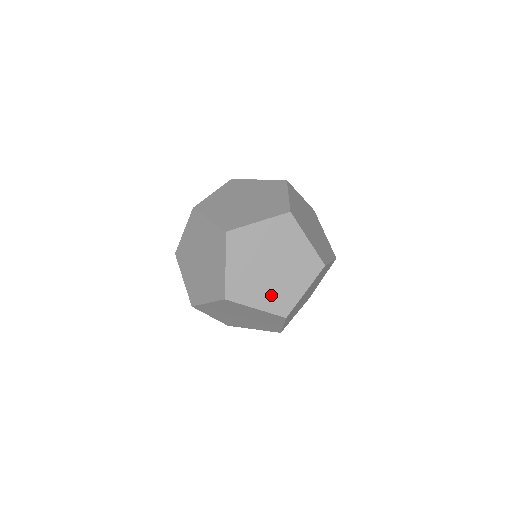
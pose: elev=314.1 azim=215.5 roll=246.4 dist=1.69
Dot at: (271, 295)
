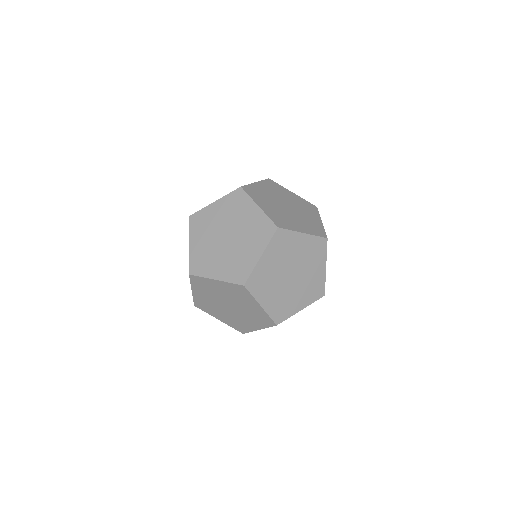
Dot at: (228, 265)
